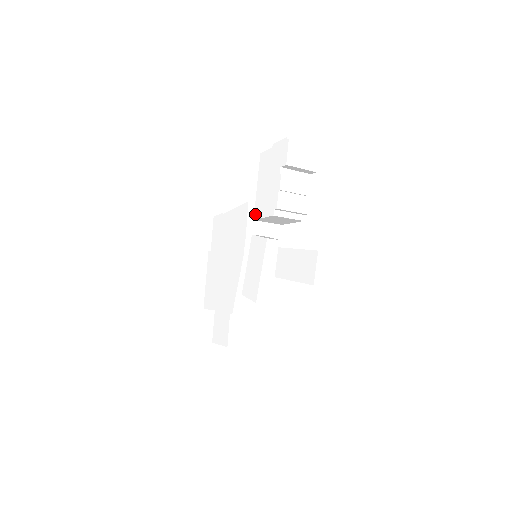
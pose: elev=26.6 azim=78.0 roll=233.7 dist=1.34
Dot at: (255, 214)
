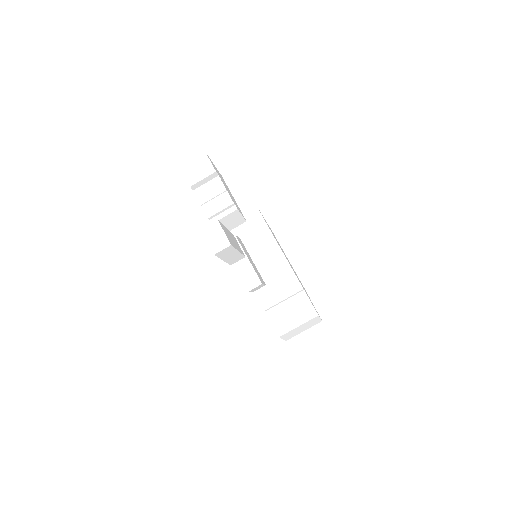
Dot at: occluded
